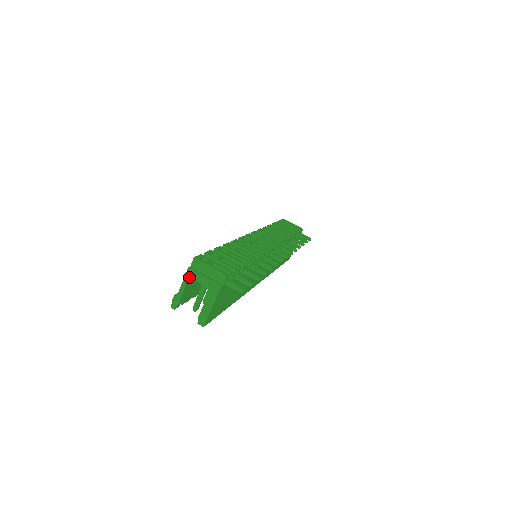
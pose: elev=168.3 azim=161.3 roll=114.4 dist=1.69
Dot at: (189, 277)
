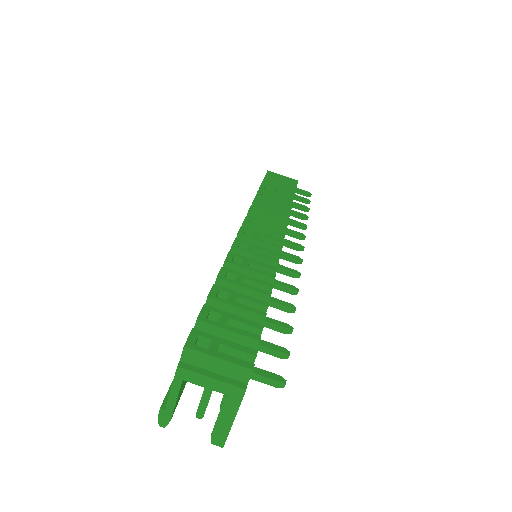
Dot at: (182, 380)
